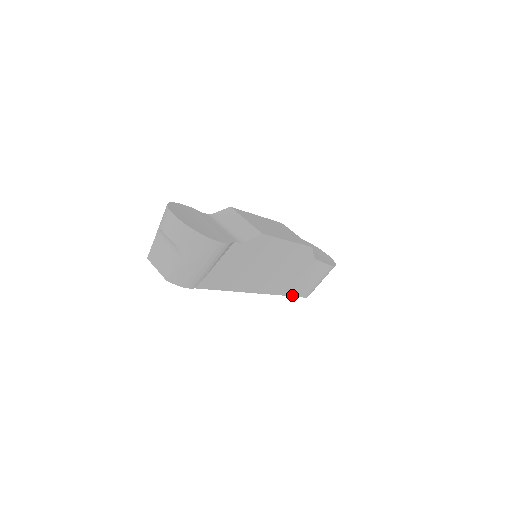
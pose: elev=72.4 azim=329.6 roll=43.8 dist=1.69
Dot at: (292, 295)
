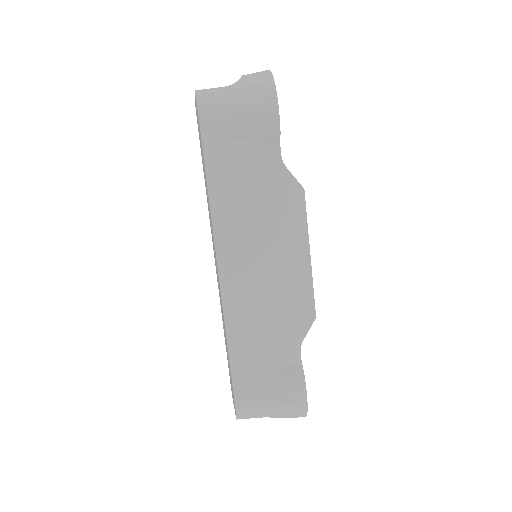
Dot at: (231, 362)
